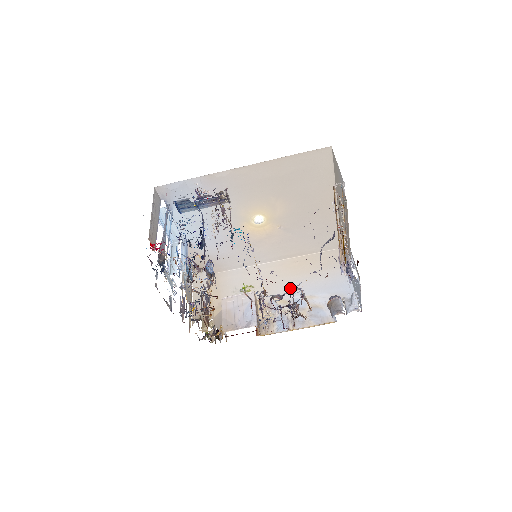
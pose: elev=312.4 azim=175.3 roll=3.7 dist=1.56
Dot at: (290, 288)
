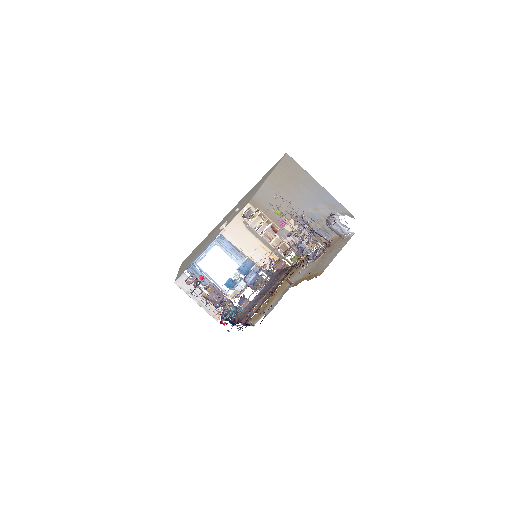
Dot at: (298, 204)
